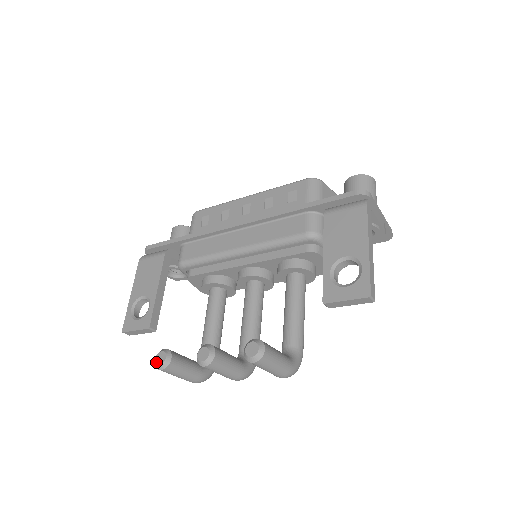
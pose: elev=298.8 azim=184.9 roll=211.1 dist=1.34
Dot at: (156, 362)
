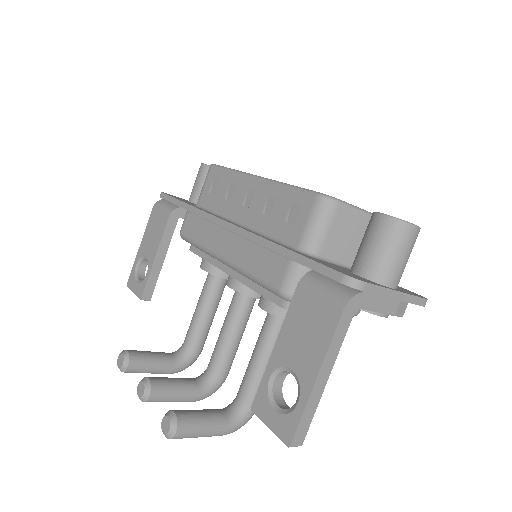
Dot at: (117, 362)
